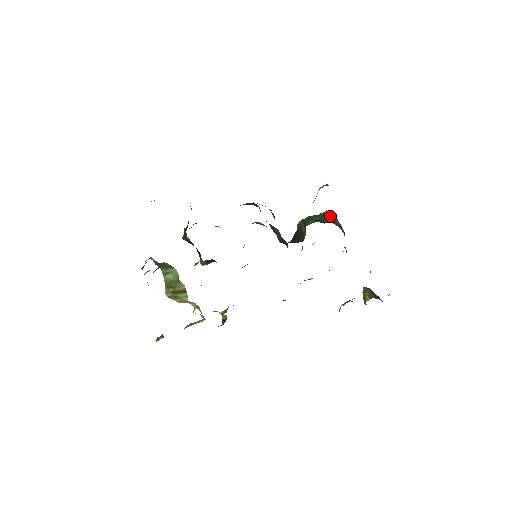
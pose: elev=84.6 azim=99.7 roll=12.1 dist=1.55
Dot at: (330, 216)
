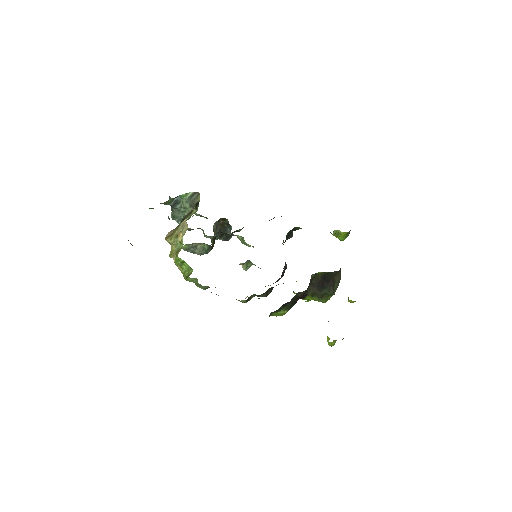
Dot at: occluded
